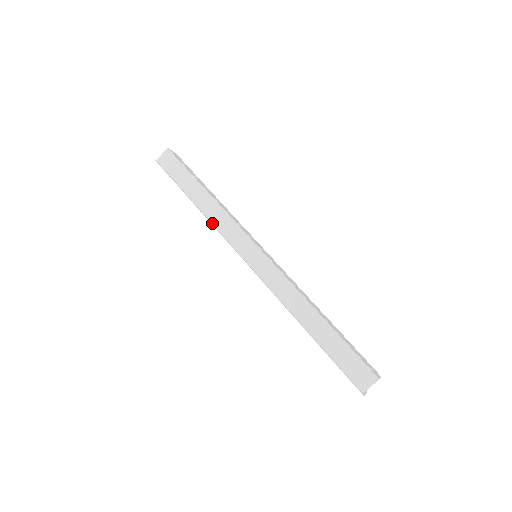
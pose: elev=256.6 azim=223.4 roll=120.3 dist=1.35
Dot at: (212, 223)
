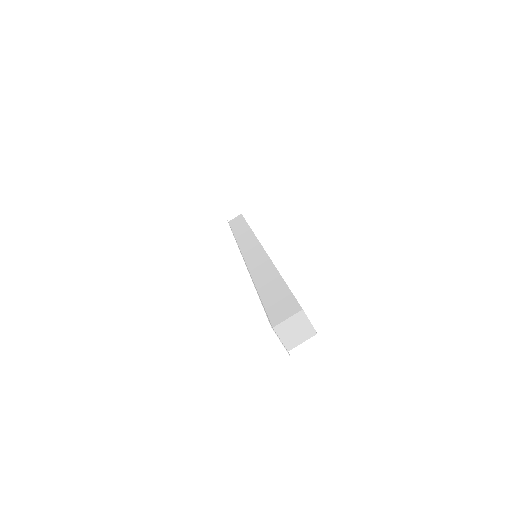
Dot at: (236, 240)
